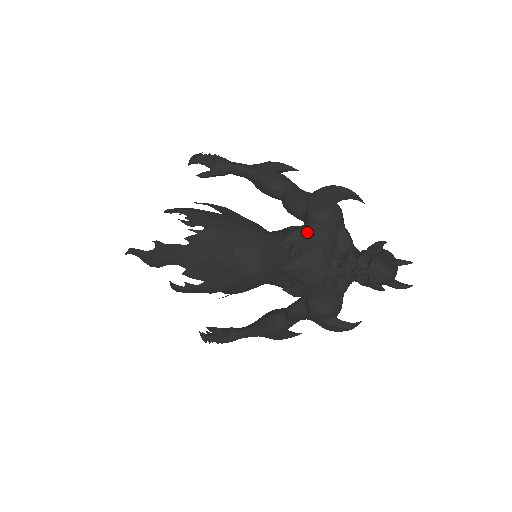
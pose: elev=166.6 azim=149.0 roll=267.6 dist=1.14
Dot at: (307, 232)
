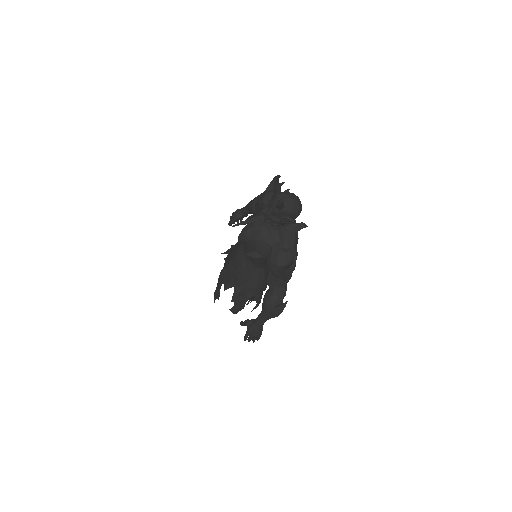
Dot at: (256, 212)
